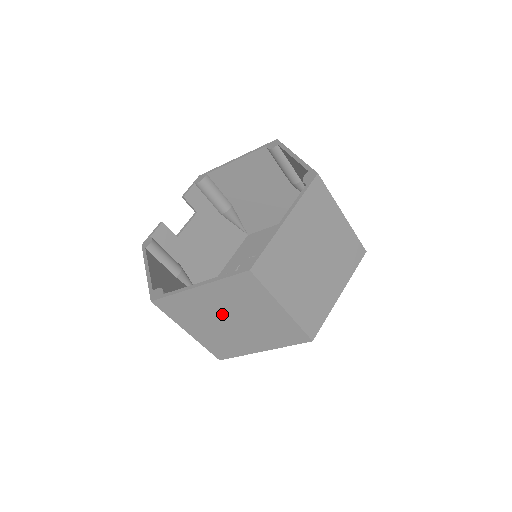
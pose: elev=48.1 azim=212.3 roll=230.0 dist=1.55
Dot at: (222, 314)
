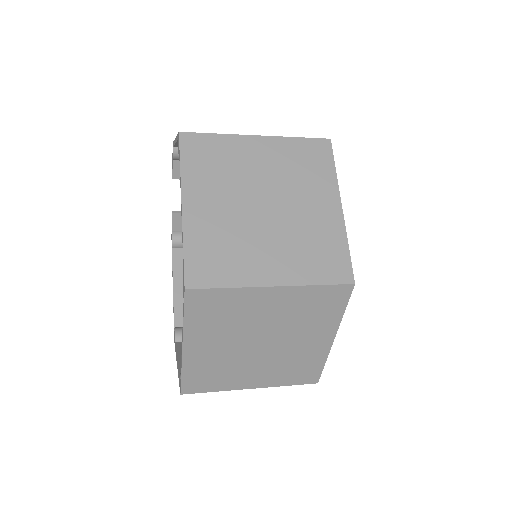
Dot at: occluded
